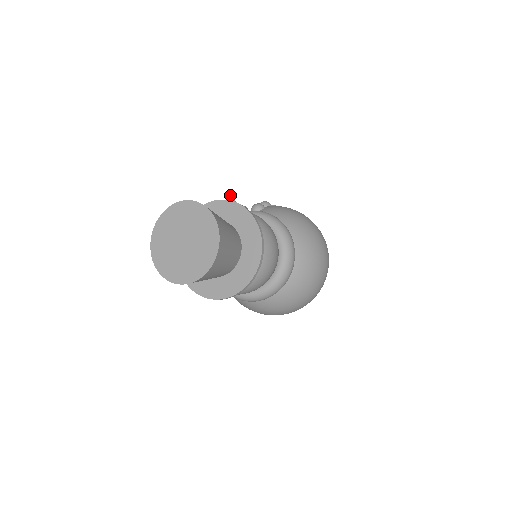
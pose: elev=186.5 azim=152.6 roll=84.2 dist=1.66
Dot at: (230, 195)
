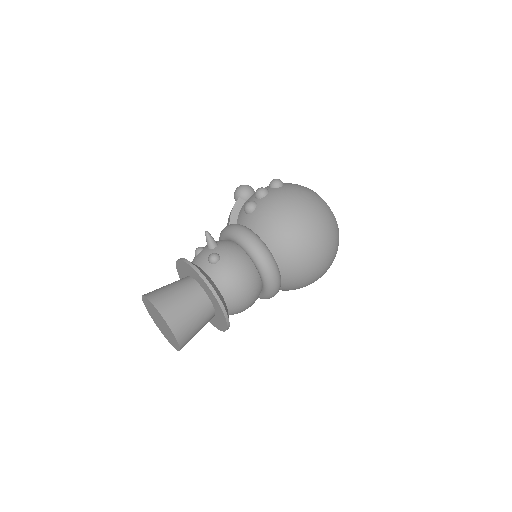
Dot at: (205, 234)
